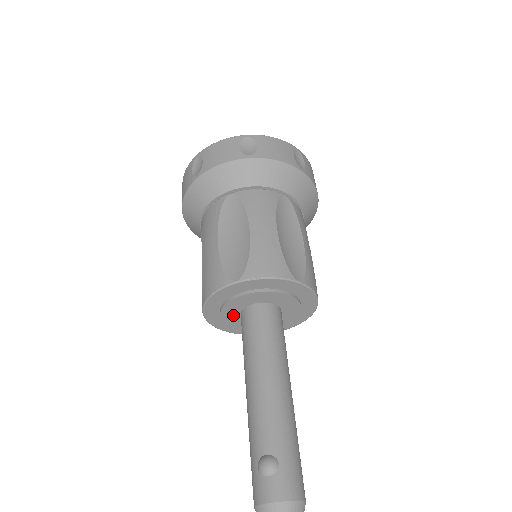
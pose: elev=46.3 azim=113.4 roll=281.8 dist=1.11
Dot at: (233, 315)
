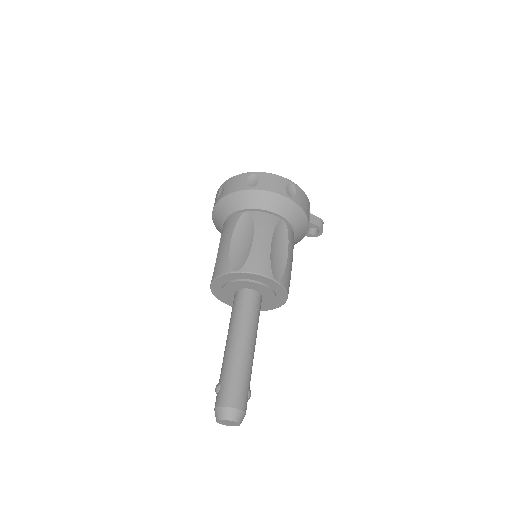
Dot at: occluded
